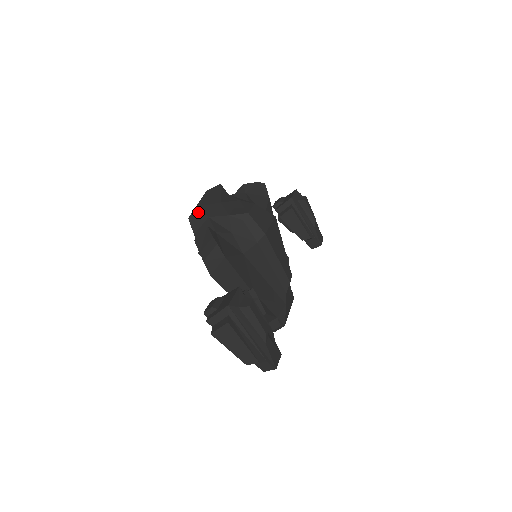
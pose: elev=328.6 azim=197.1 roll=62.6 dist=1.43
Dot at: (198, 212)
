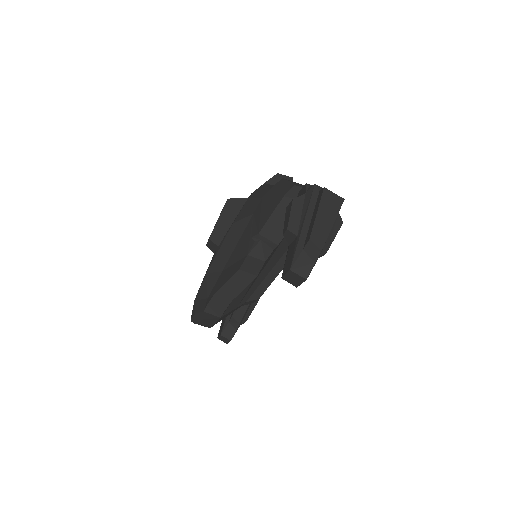
Dot at: occluded
